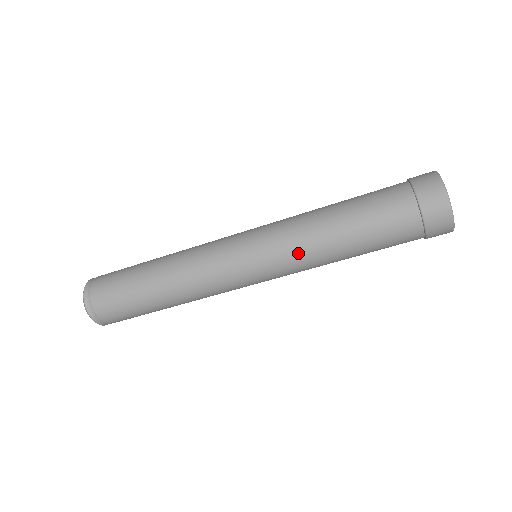
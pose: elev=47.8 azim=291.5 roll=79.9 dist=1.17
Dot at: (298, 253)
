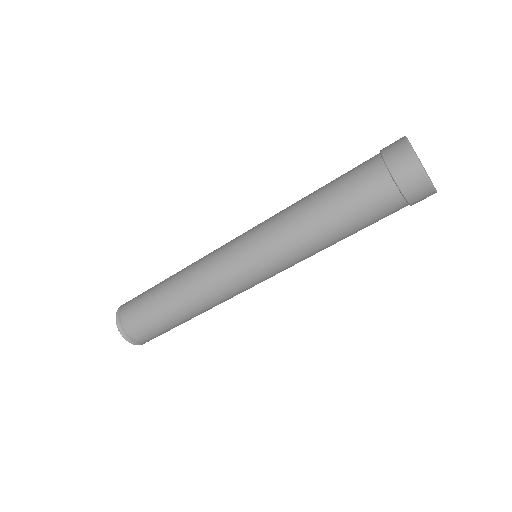
Dot at: (296, 256)
